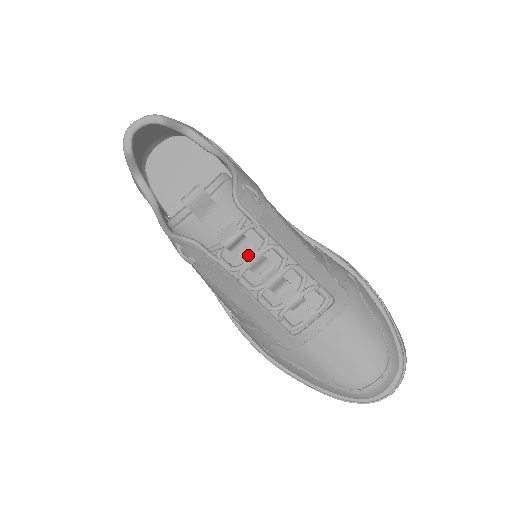
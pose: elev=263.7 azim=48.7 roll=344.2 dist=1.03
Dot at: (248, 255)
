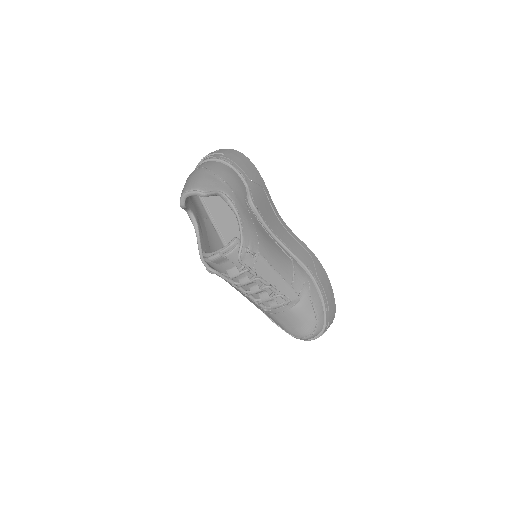
Dot at: (244, 280)
